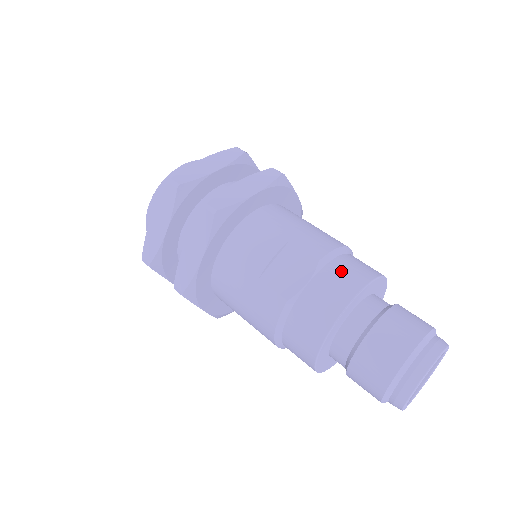
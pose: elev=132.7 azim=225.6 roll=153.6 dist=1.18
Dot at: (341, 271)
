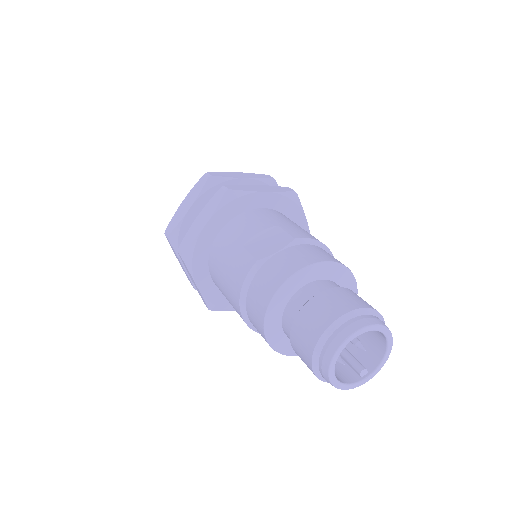
Dot at: (311, 250)
